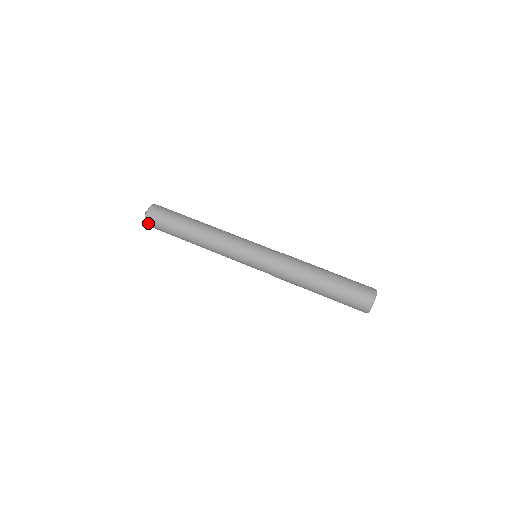
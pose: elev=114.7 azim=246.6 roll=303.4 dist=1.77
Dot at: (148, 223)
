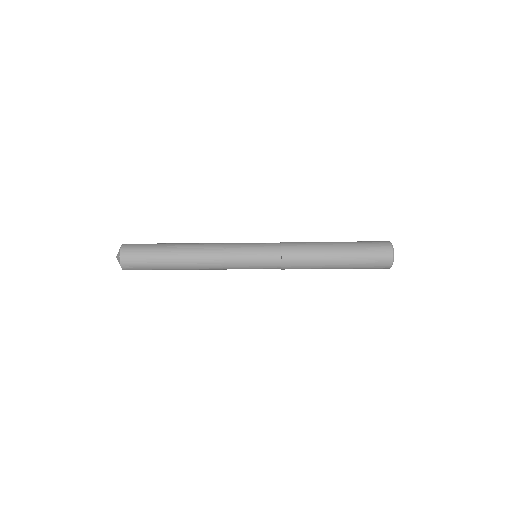
Dot at: (126, 268)
